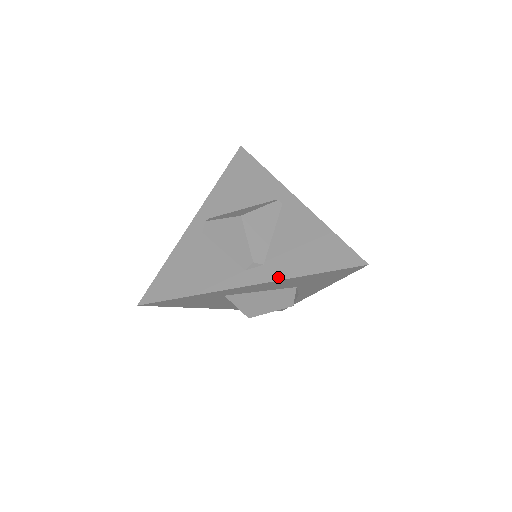
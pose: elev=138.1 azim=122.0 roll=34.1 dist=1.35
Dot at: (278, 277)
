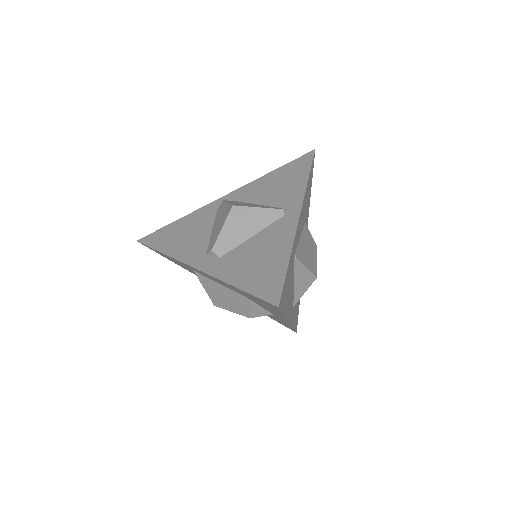
Dot at: (216, 274)
